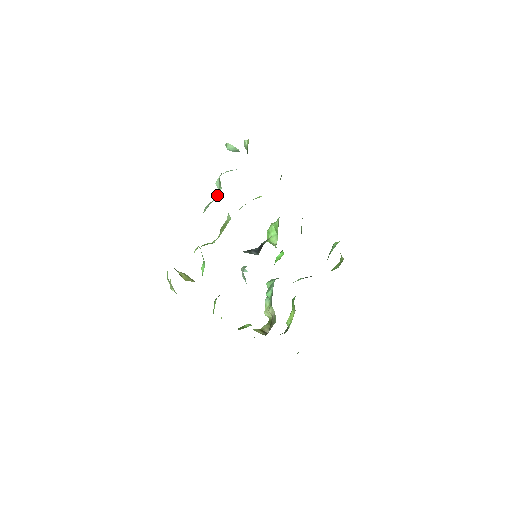
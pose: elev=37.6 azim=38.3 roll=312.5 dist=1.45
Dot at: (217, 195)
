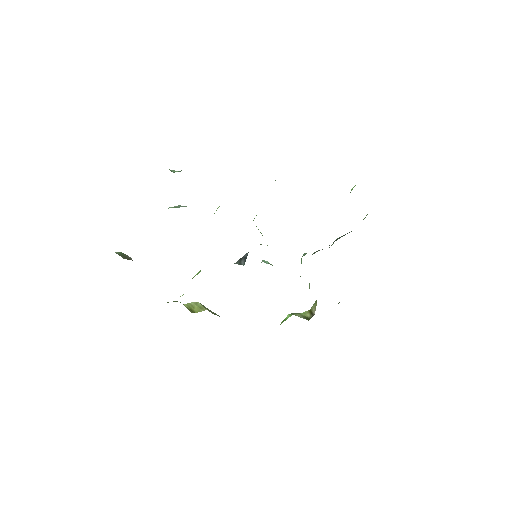
Dot at: occluded
